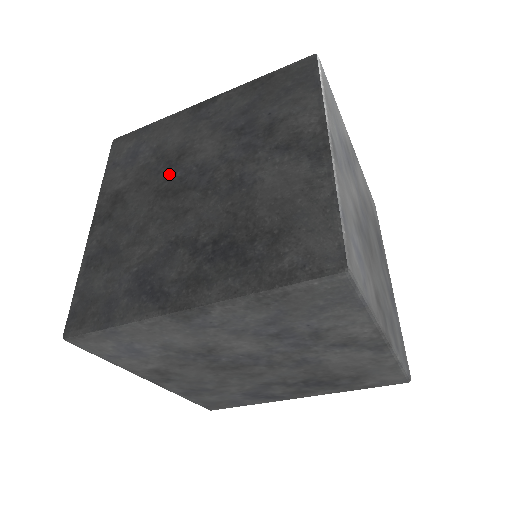
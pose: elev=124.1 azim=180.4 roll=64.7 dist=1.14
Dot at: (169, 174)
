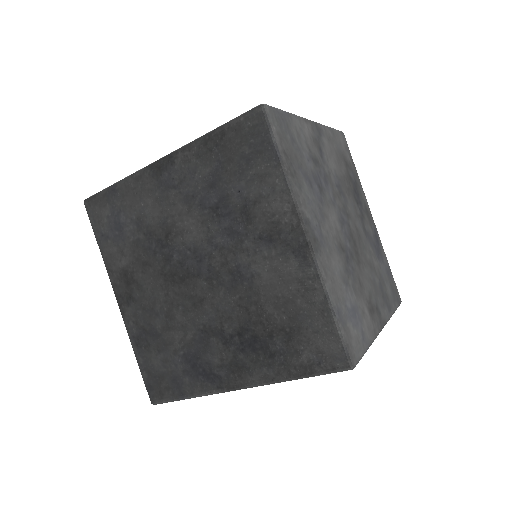
Dot at: (166, 256)
